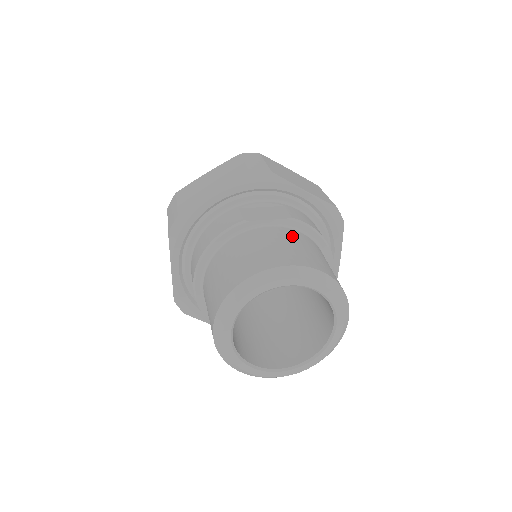
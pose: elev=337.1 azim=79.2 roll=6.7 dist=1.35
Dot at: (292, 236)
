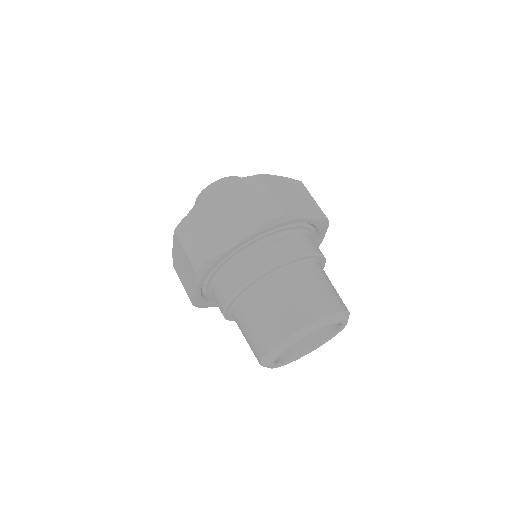
Dot at: (309, 274)
